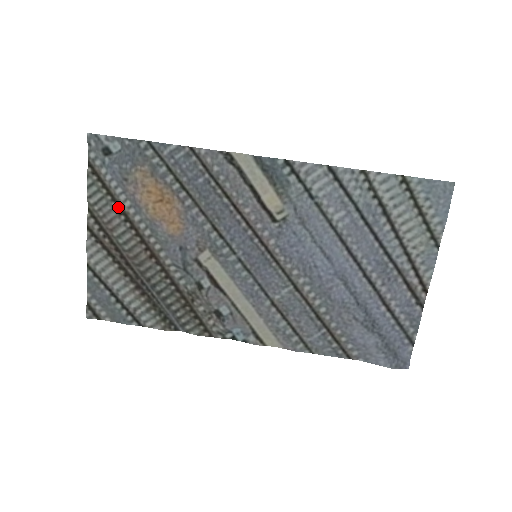
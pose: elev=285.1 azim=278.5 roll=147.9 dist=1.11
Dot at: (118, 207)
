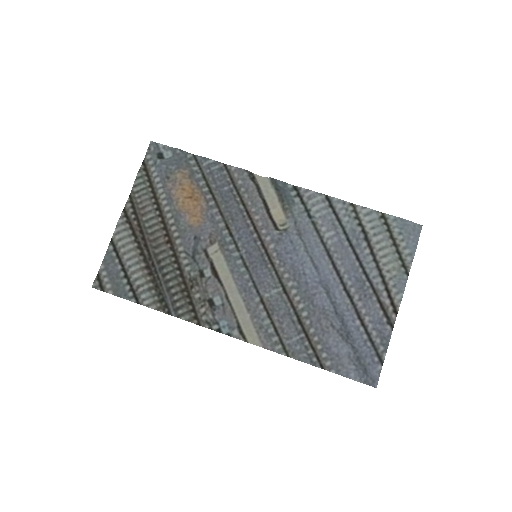
Dot at: (154, 198)
